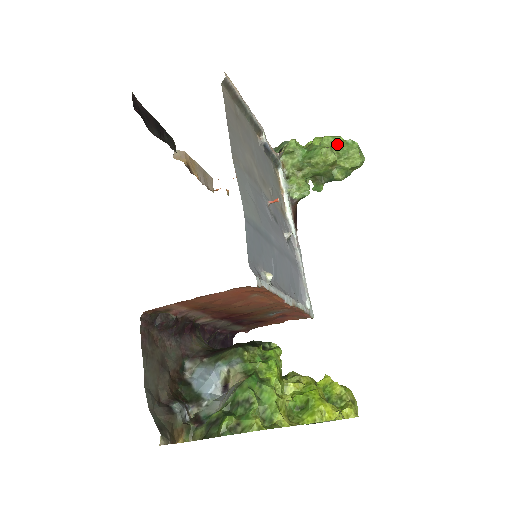
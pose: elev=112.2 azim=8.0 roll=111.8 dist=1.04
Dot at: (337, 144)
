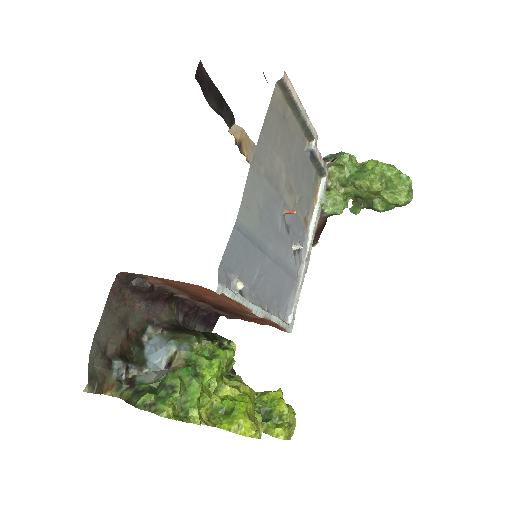
Dot at: (389, 175)
